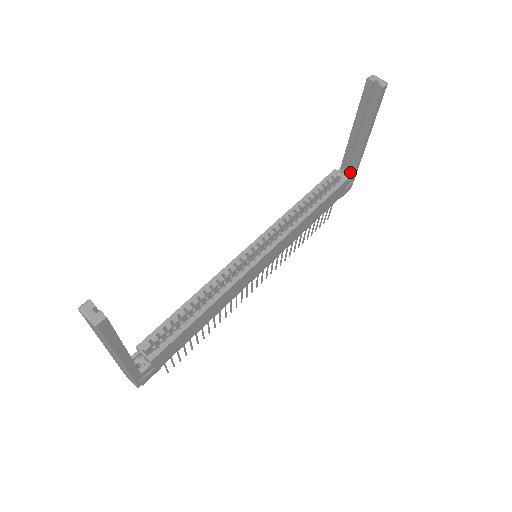
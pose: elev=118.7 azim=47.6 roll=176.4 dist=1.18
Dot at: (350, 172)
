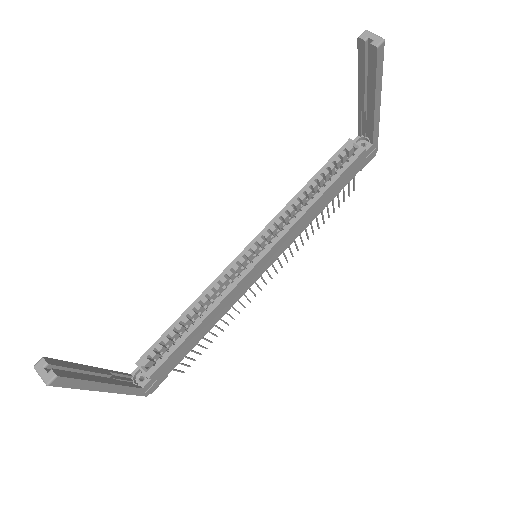
Dot at: (369, 139)
